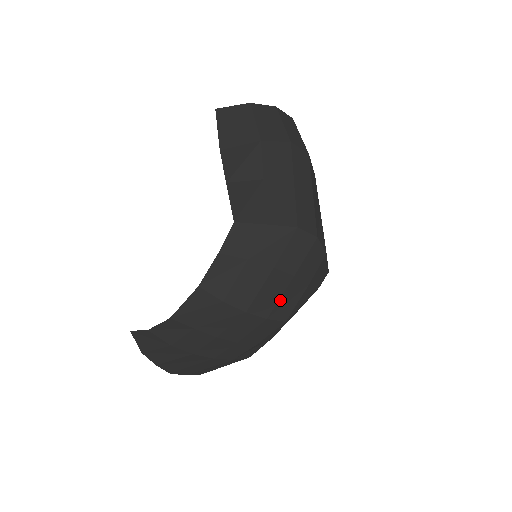
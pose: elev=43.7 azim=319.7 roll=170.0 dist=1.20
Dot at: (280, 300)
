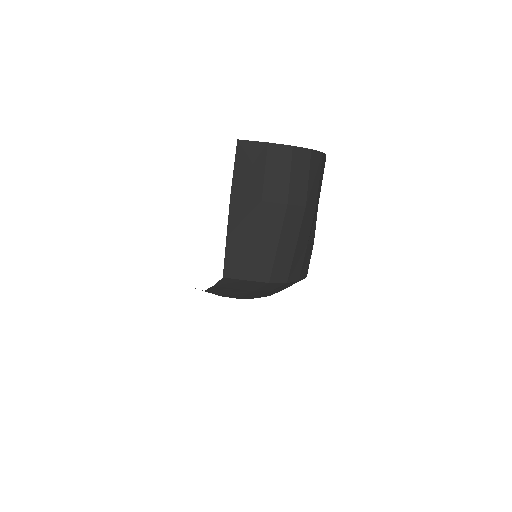
Dot at: (262, 295)
